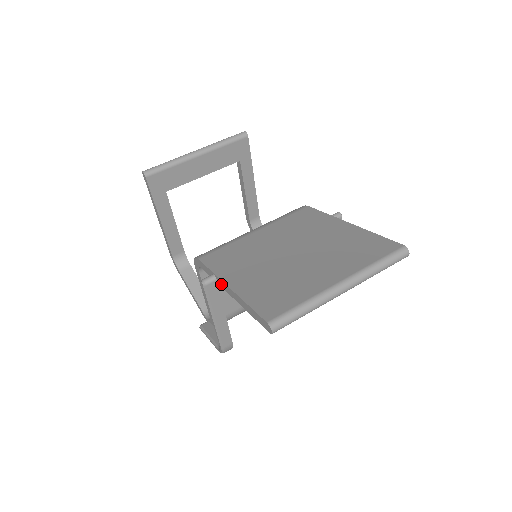
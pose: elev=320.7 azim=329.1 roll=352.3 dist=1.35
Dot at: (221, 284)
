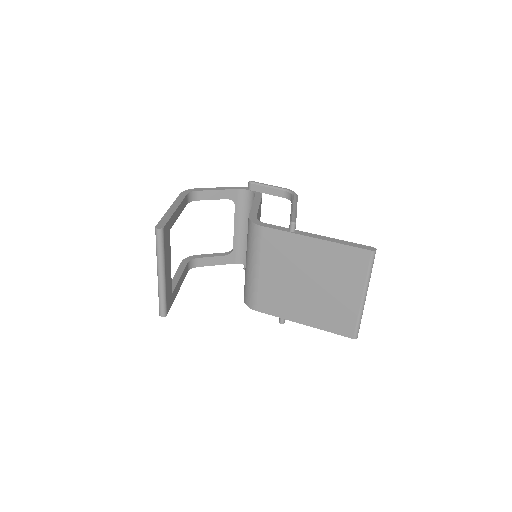
Dot at: (292, 319)
